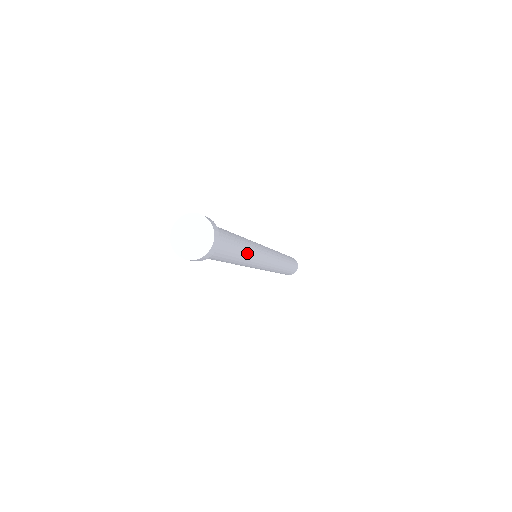
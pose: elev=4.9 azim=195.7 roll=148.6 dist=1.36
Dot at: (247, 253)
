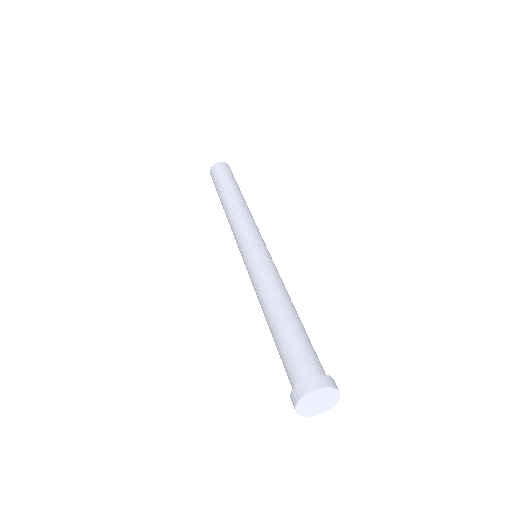
Dot at: occluded
